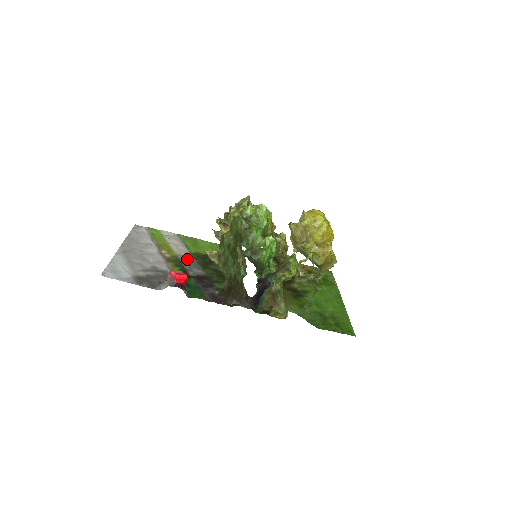
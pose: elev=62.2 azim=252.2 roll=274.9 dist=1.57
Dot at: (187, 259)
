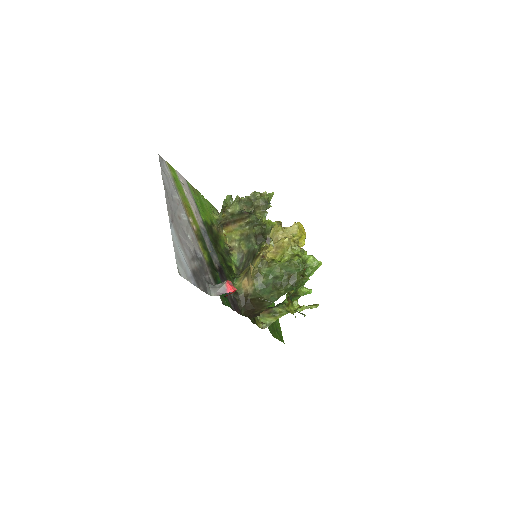
Dot at: (205, 235)
